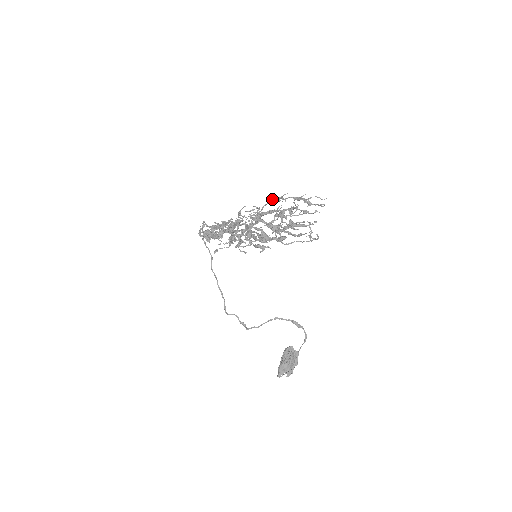
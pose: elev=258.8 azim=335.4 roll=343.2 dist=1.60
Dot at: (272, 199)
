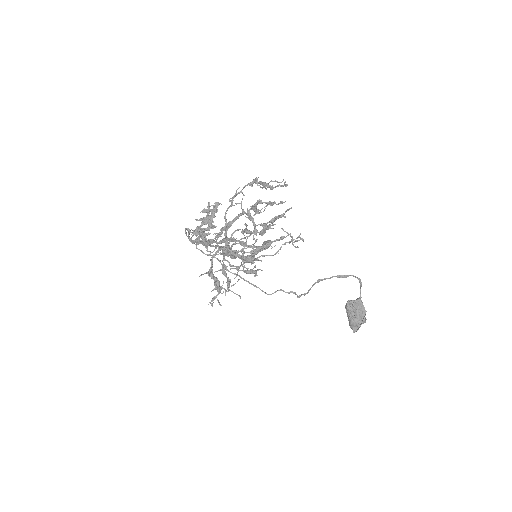
Dot at: occluded
